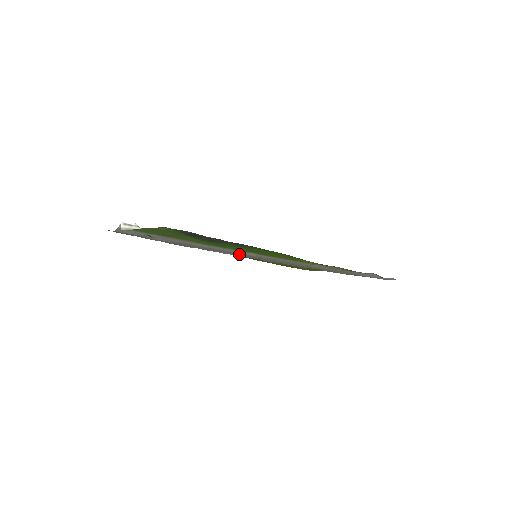
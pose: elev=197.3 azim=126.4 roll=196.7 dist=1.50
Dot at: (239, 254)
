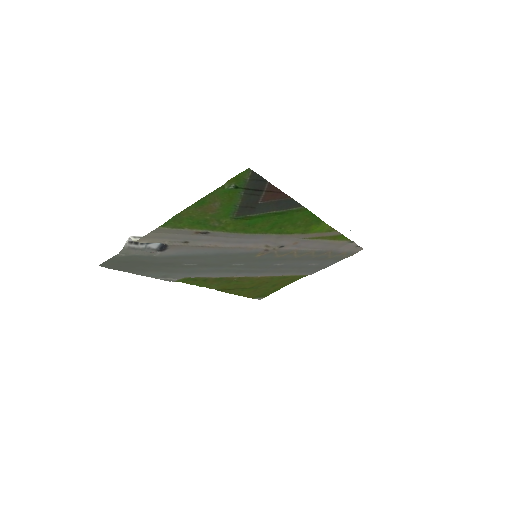
Dot at: (243, 256)
